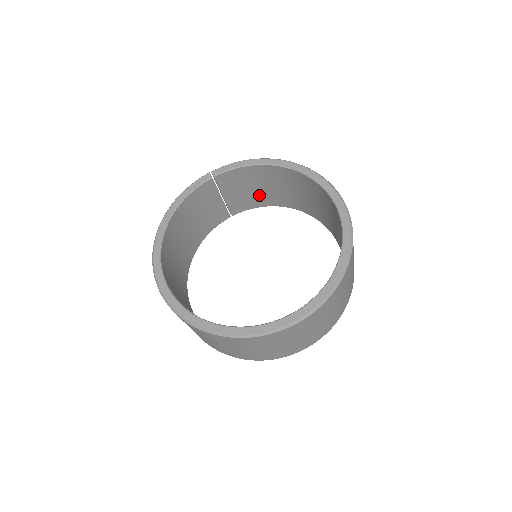
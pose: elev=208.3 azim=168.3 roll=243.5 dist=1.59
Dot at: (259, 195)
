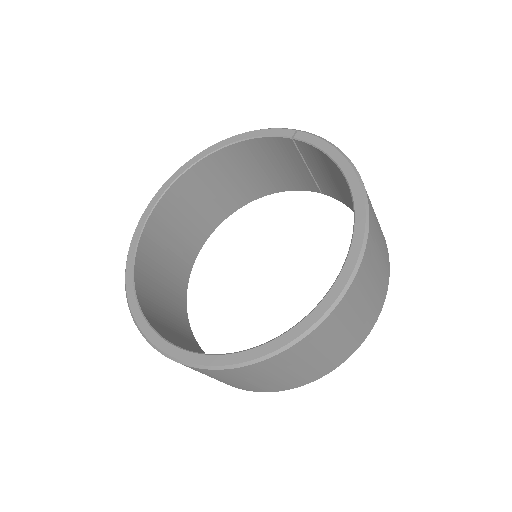
Dot at: (349, 198)
